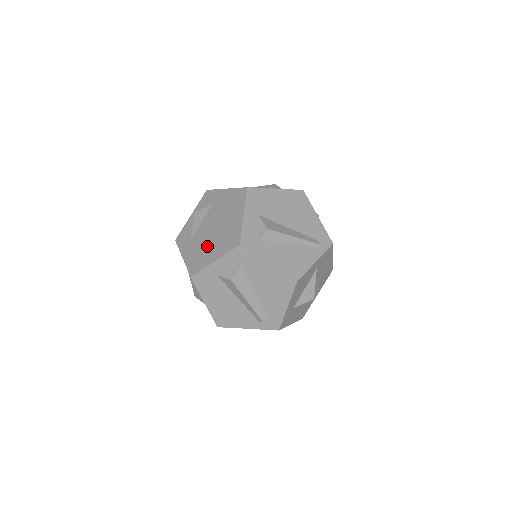
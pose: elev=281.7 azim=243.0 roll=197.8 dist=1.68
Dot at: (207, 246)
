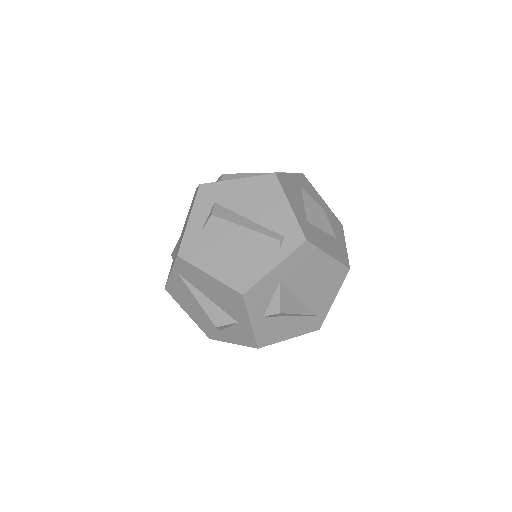
Dot at: occluded
